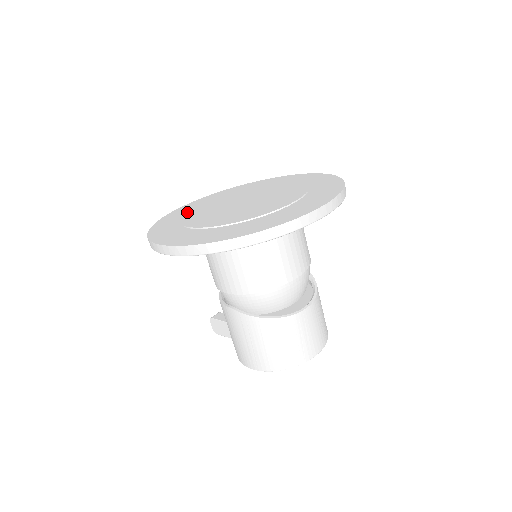
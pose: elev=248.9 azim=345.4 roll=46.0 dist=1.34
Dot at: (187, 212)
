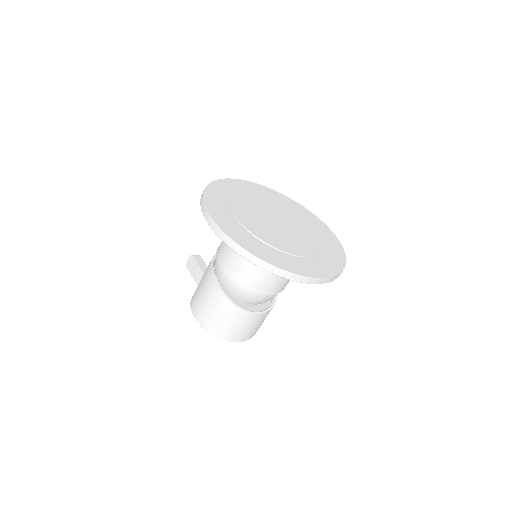
Dot at: (239, 193)
